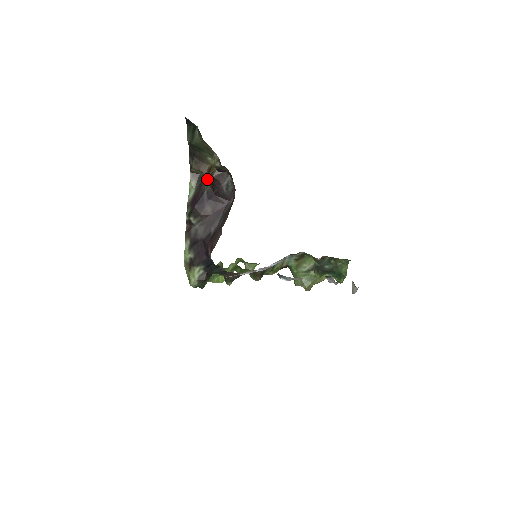
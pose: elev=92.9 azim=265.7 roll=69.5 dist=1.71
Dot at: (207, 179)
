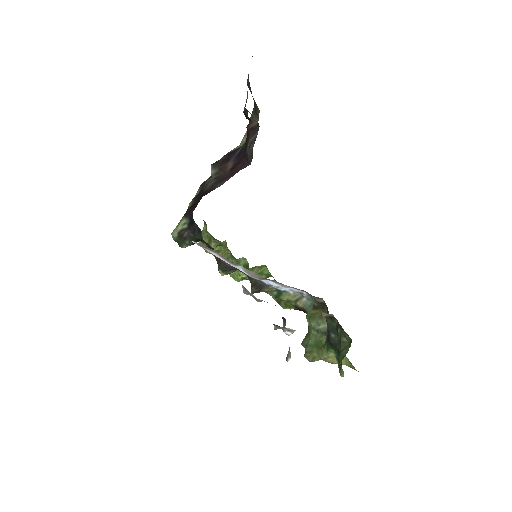
Dot at: occluded
